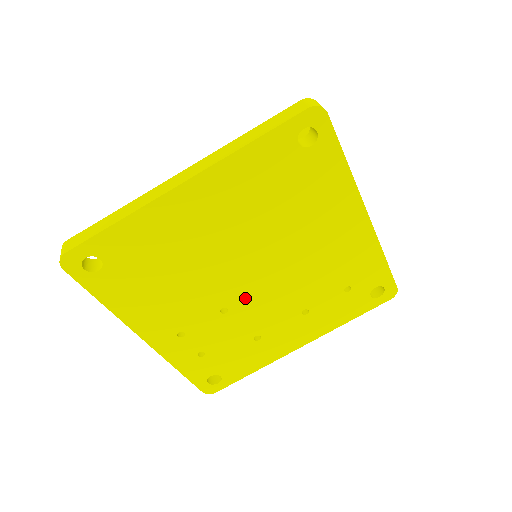
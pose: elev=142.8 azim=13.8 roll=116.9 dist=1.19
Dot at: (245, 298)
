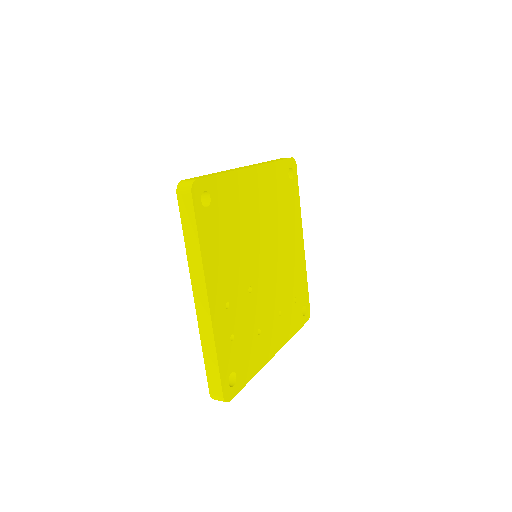
Dot at: (260, 282)
